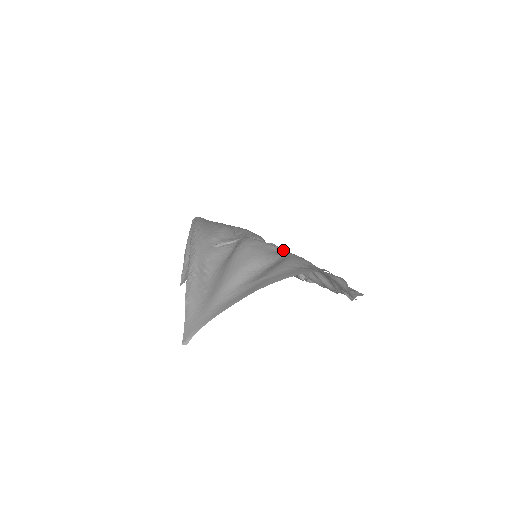
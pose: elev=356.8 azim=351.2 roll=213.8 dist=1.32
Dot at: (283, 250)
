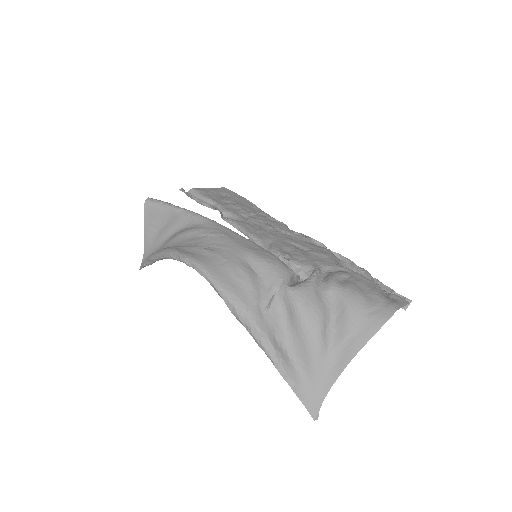
Dot at: (317, 276)
